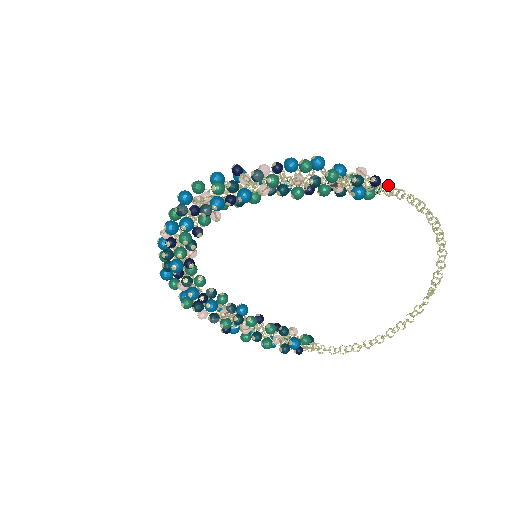
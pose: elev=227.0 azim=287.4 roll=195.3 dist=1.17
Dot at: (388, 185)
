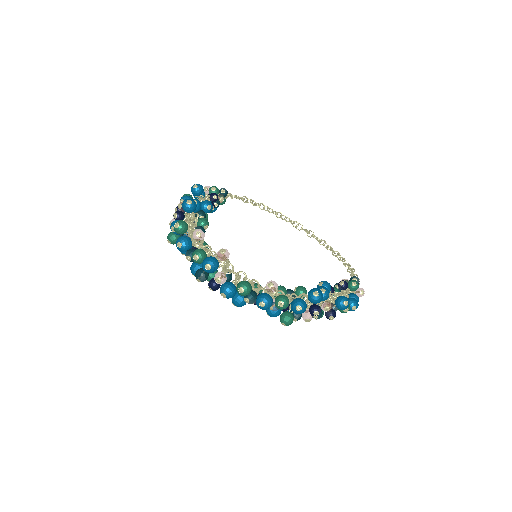
Dot at: occluded
